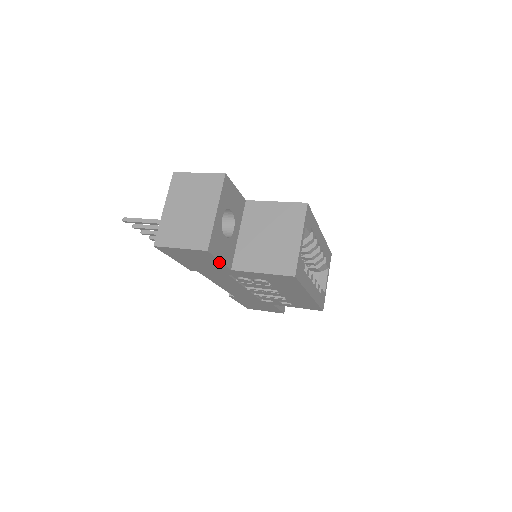
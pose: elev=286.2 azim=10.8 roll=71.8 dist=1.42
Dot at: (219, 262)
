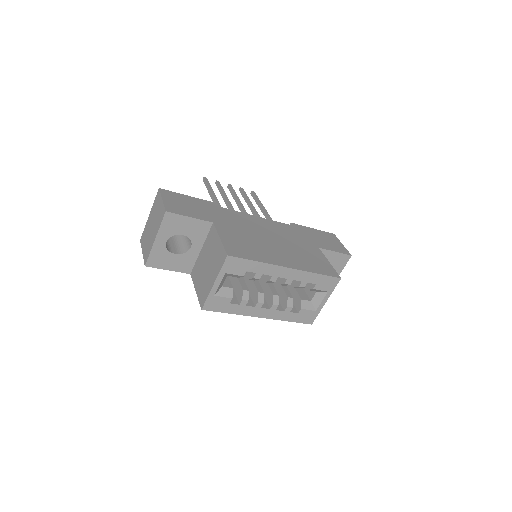
Dot at: (171, 269)
